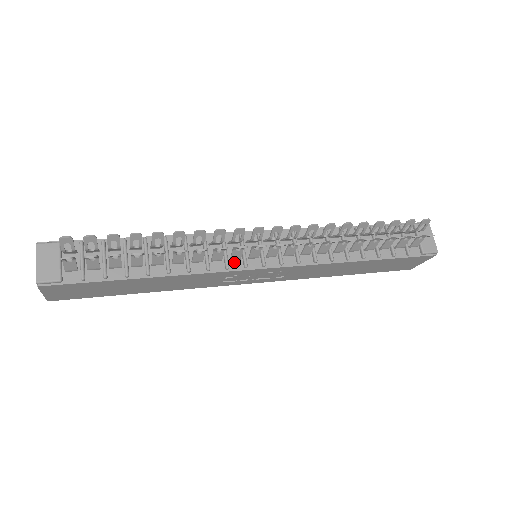
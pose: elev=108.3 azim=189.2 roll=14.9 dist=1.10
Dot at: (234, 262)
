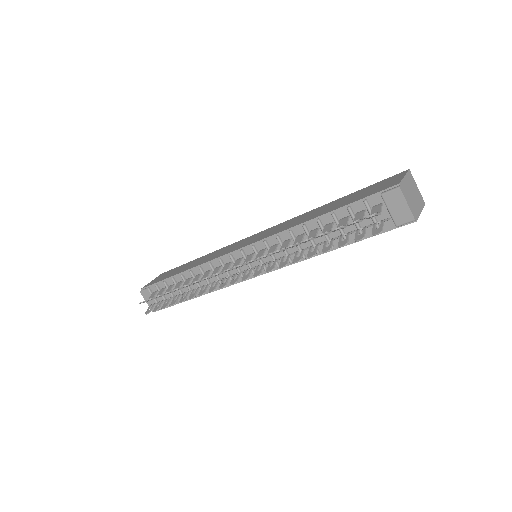
Dot at: (236, 277)
